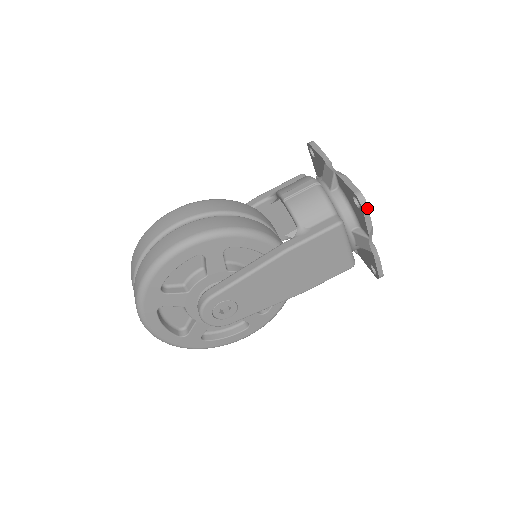
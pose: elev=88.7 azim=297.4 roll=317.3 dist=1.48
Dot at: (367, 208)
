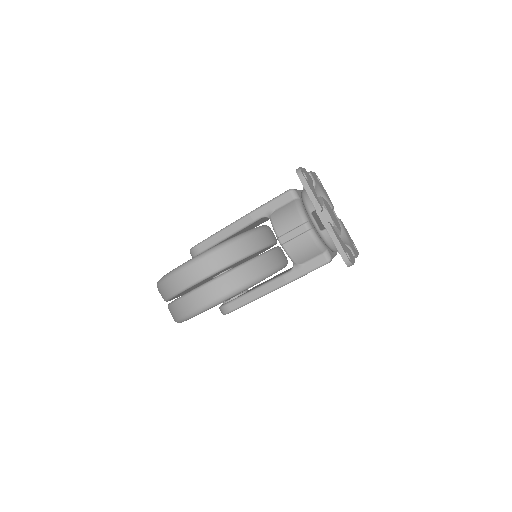
Dot at: occluded
